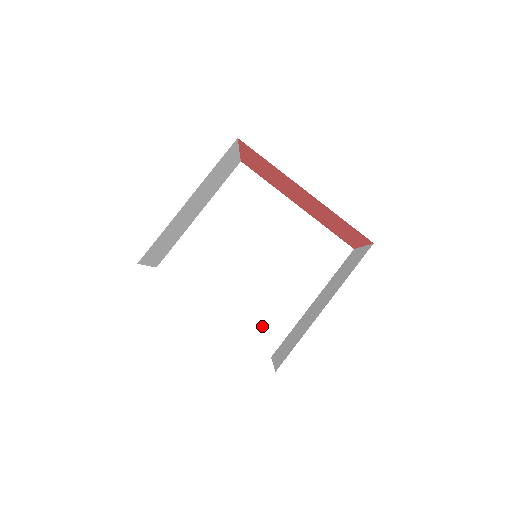
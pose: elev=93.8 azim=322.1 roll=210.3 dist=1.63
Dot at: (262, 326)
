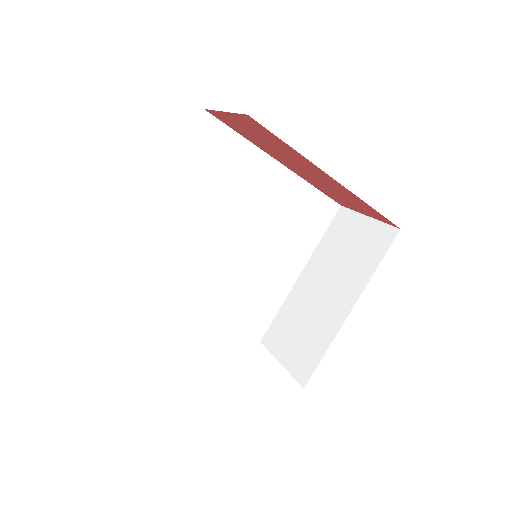
Dot at: (249, 314)
